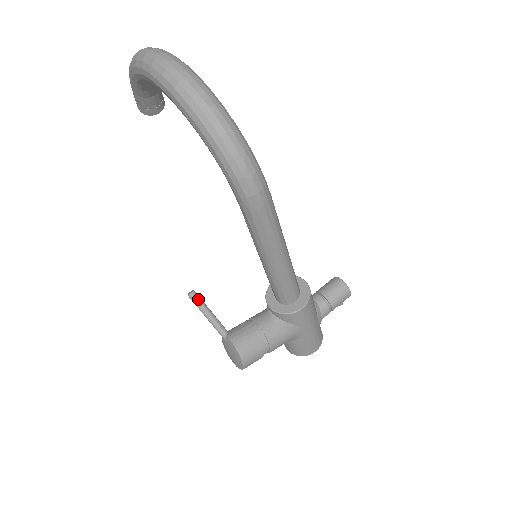
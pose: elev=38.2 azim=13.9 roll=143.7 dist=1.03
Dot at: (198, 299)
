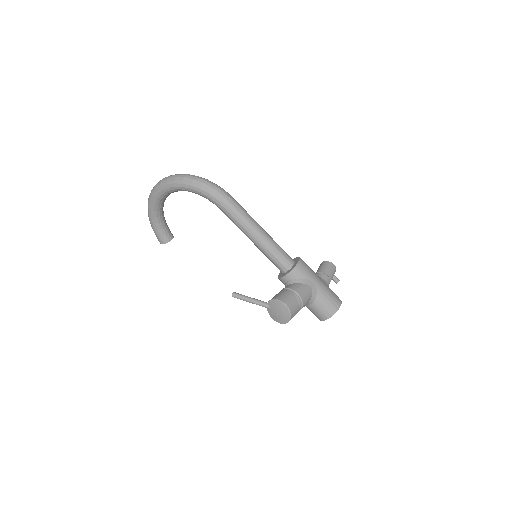
Dot at: (238, 294)
